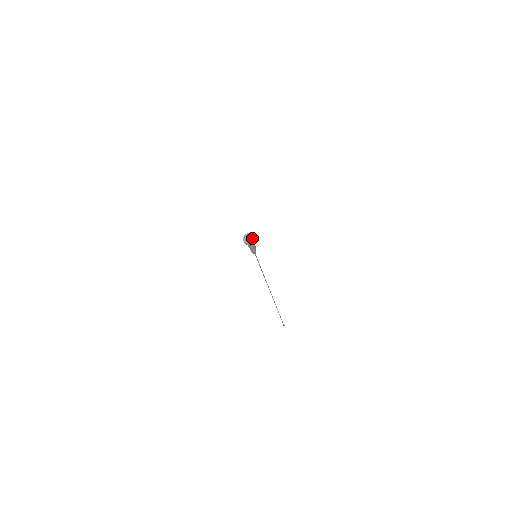
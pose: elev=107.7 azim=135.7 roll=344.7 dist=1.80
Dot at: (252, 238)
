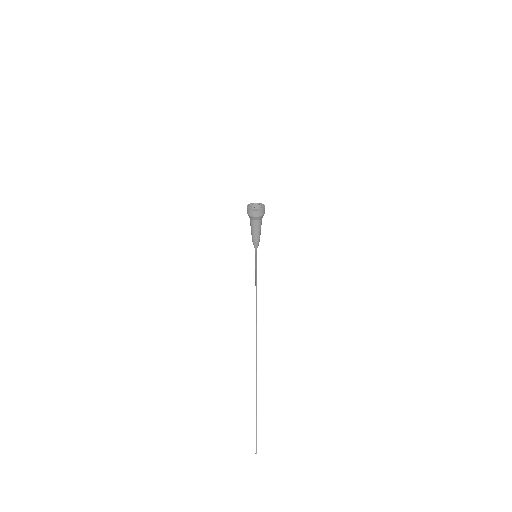
Dot at: occluded
